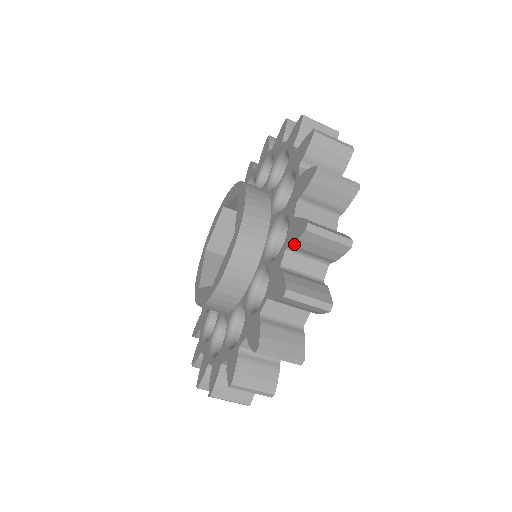
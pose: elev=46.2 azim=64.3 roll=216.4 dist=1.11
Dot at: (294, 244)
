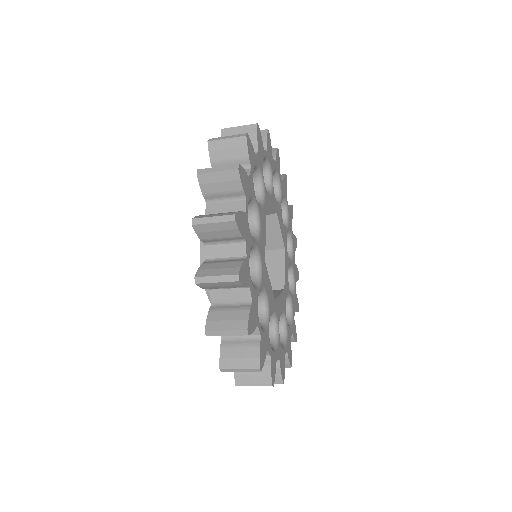
Dot at: occluded
